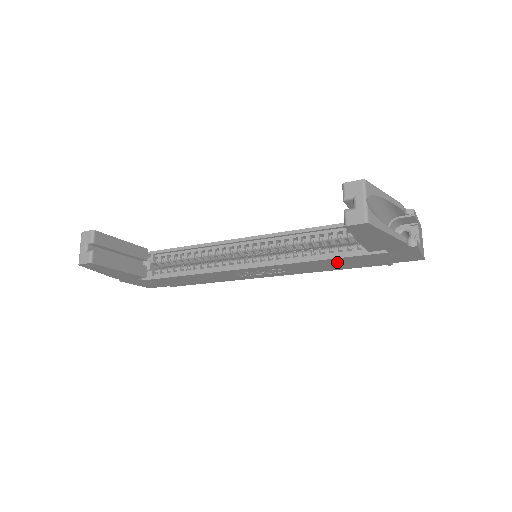
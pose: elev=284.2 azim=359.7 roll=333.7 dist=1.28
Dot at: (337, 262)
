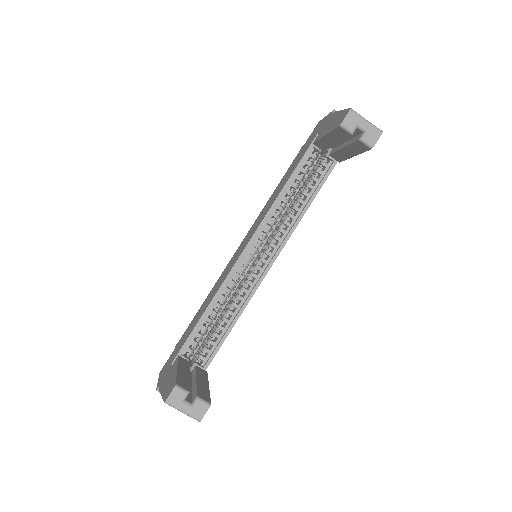
Dot at: occluded
